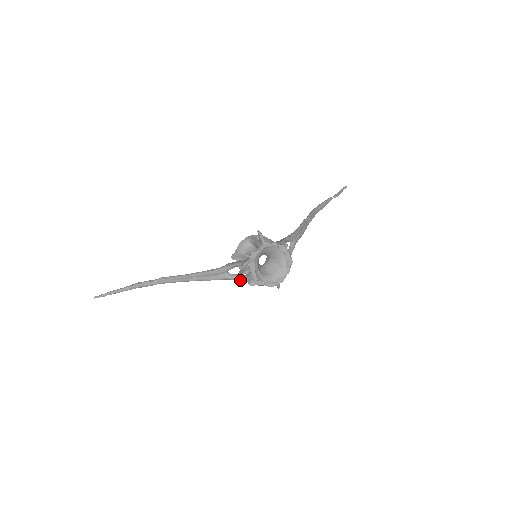
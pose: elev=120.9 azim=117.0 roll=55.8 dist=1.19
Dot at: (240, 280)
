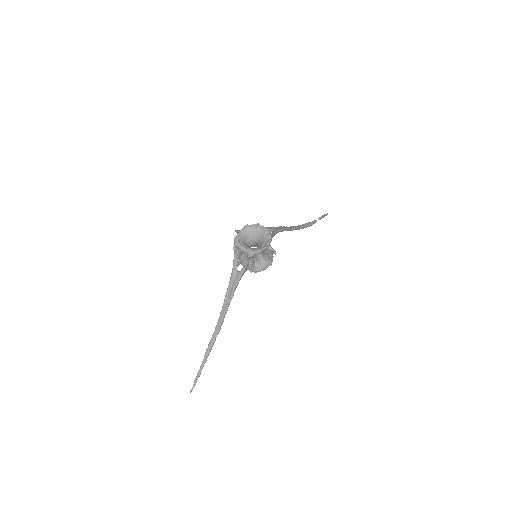
Dot at: (245, 266)
